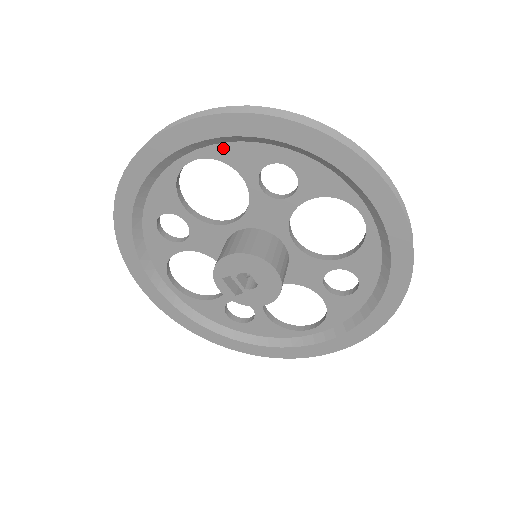
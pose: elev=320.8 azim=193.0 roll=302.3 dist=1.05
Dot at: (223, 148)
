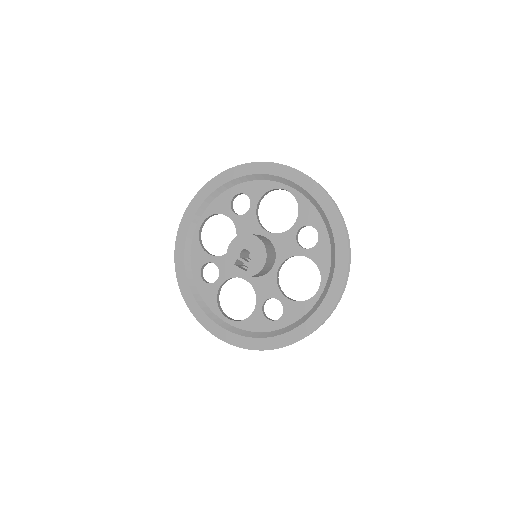
Dot at: (210, 207)
